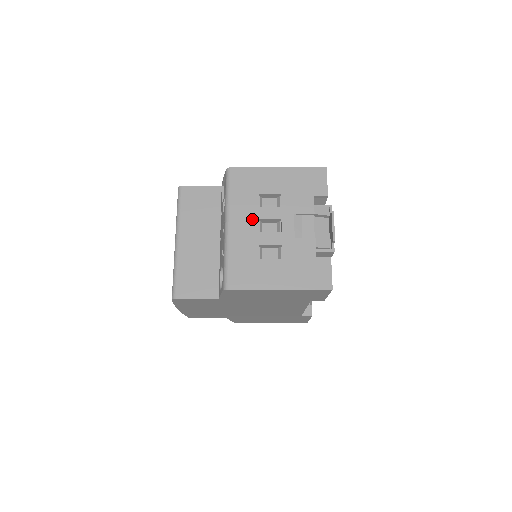
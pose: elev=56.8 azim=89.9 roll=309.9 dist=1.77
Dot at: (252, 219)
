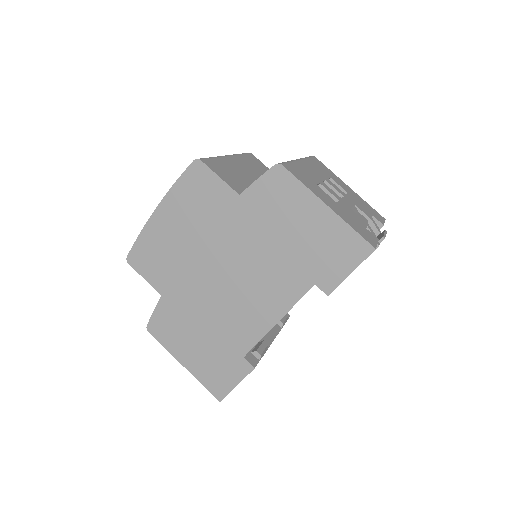
Dot at: (321, 175)
